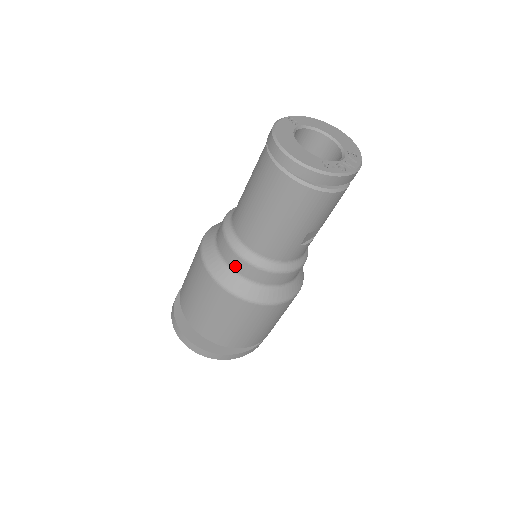
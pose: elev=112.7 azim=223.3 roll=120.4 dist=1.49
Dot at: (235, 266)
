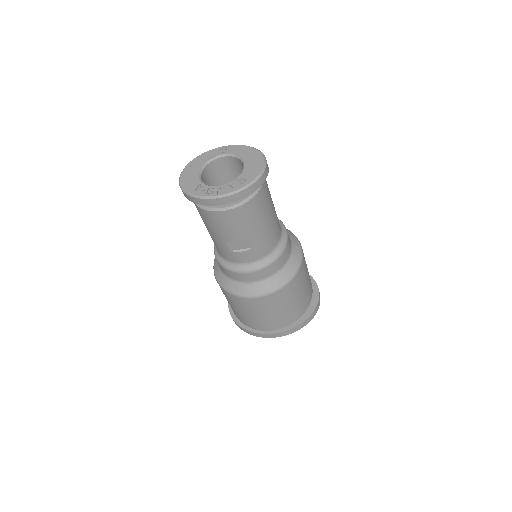
Dot at: occluded
